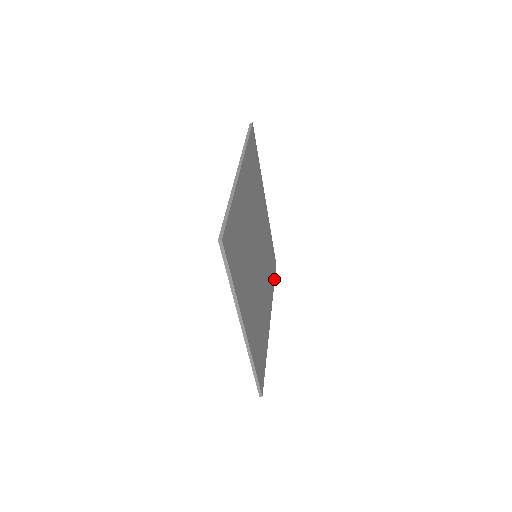
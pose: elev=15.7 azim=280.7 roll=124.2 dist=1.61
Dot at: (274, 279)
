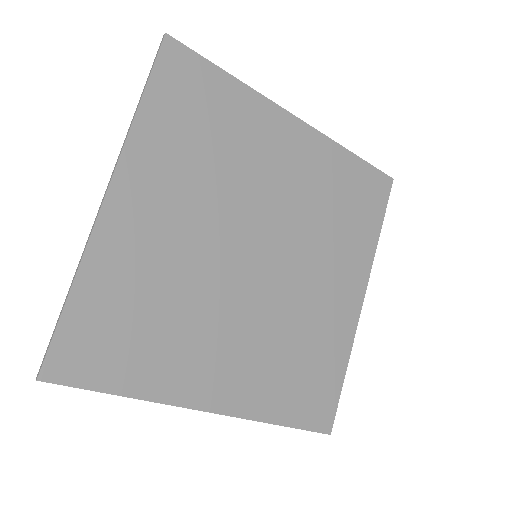
Dot at: (382, 214)
